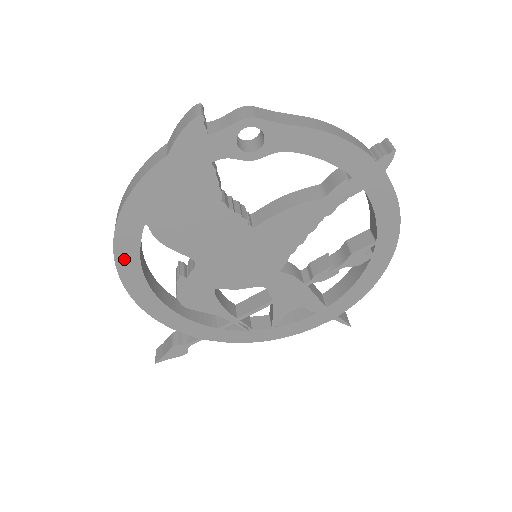
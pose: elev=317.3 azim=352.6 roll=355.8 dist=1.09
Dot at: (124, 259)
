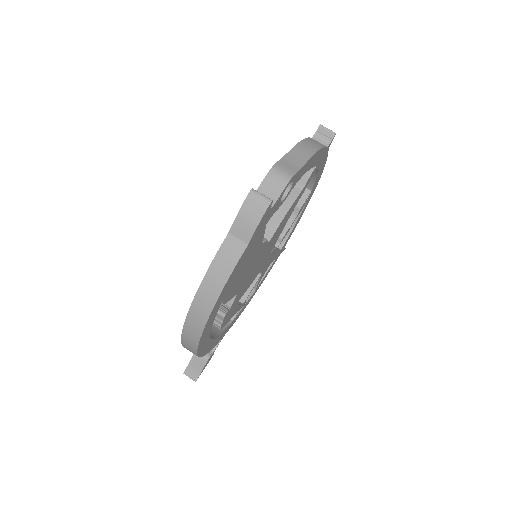
Dot at: (203, 337)
